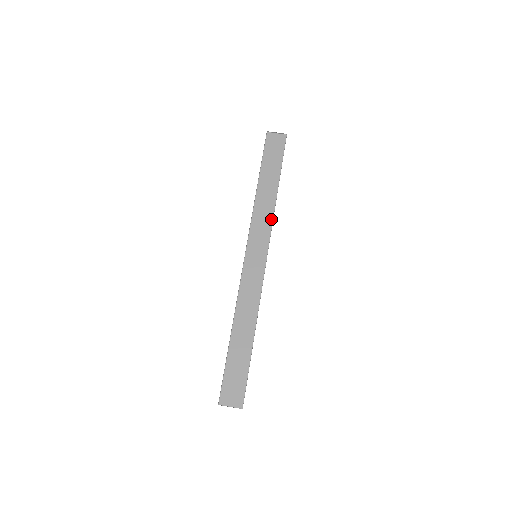
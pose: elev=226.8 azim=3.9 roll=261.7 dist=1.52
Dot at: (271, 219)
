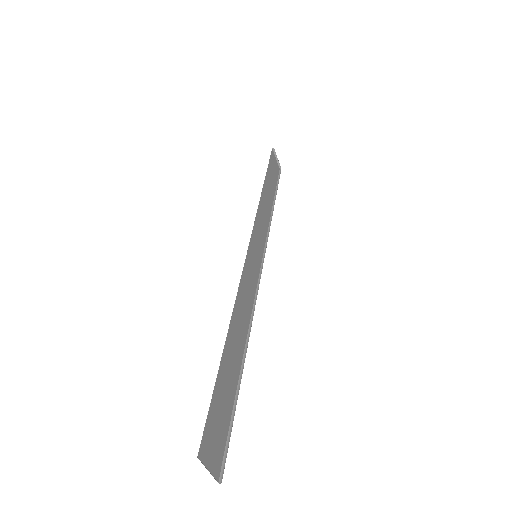
Dot at: (267, 230)
